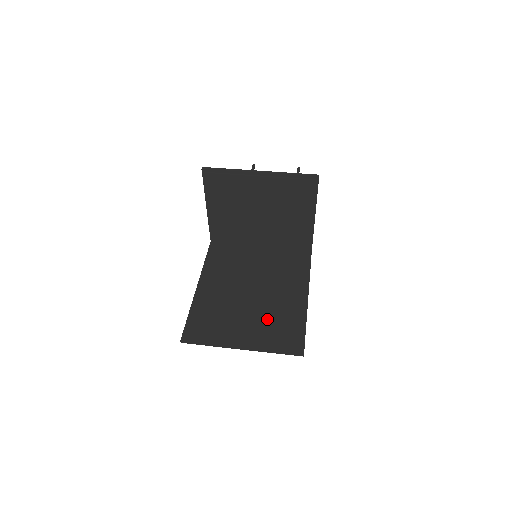
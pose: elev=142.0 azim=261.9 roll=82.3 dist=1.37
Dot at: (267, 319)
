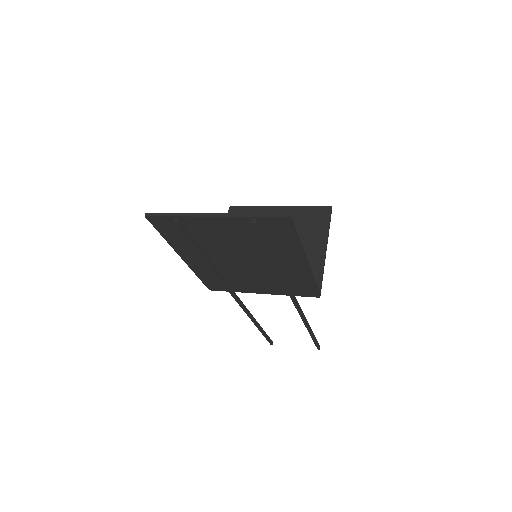
Dot at: occluded
